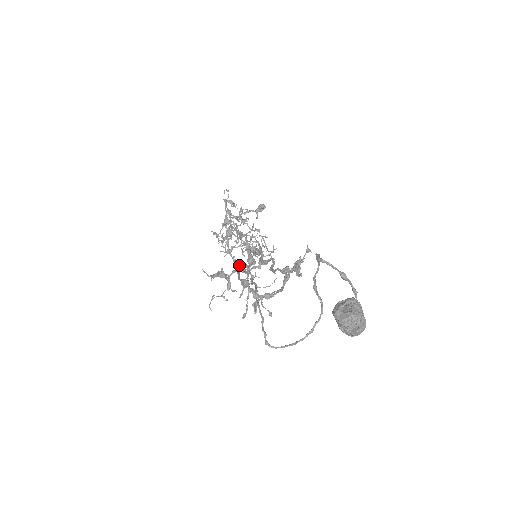
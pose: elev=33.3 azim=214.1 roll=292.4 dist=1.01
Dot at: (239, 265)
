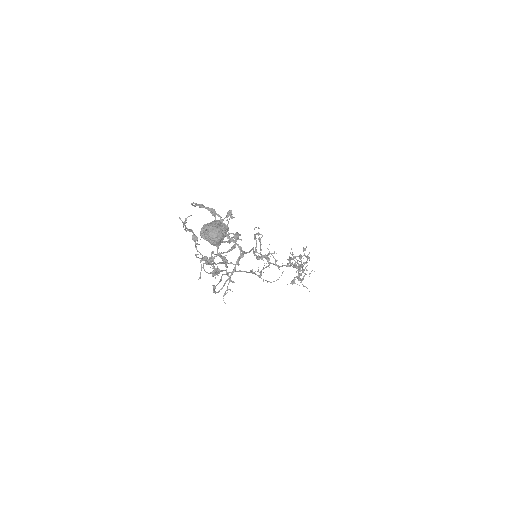
Dot at: (225, 259)
